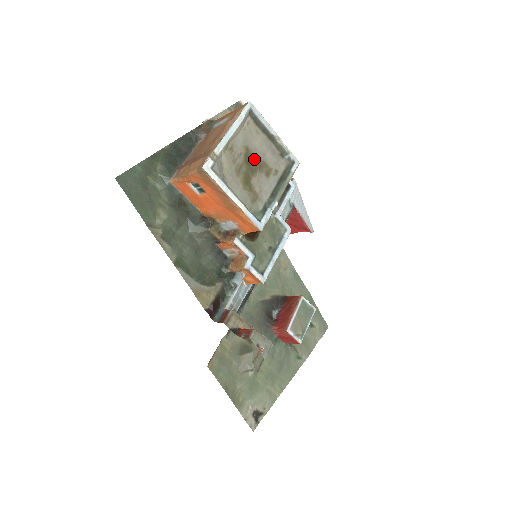
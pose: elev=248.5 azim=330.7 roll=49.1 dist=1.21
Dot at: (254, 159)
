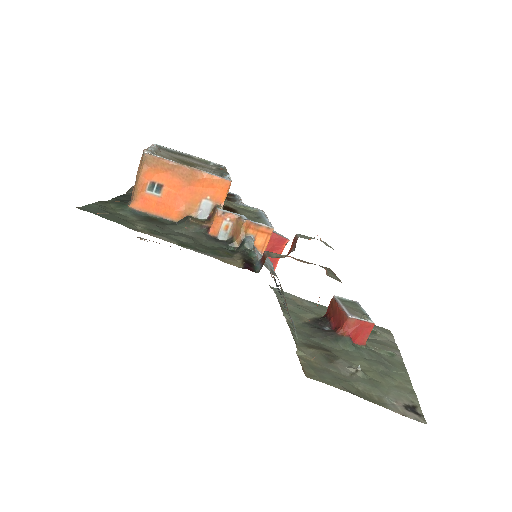
Dot at: (186, 162)
